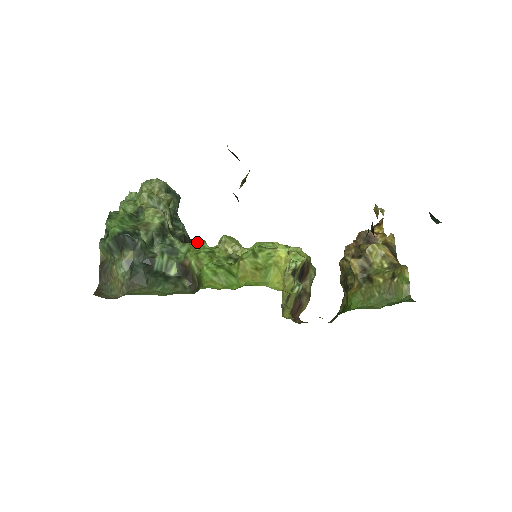
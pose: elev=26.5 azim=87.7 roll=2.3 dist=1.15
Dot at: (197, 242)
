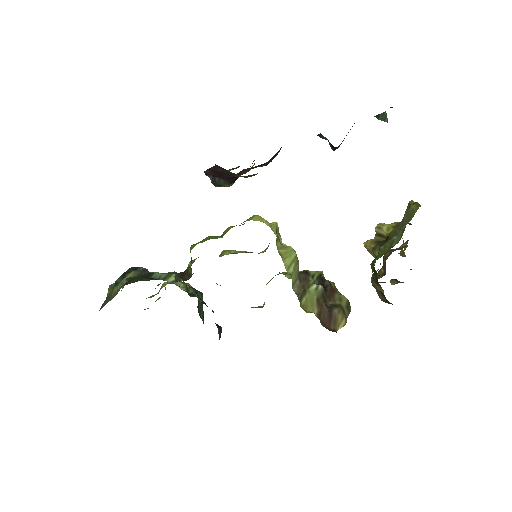
Dot at: occluded
